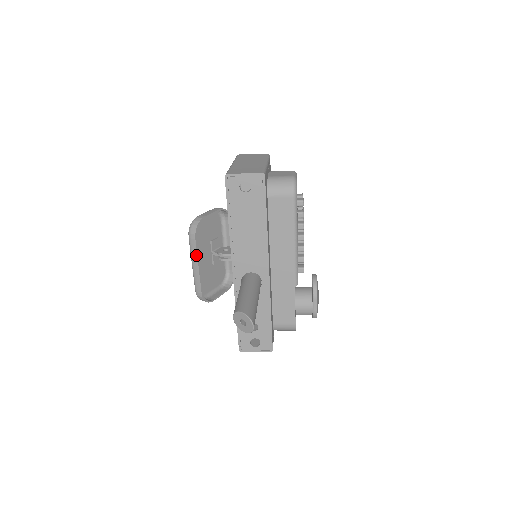
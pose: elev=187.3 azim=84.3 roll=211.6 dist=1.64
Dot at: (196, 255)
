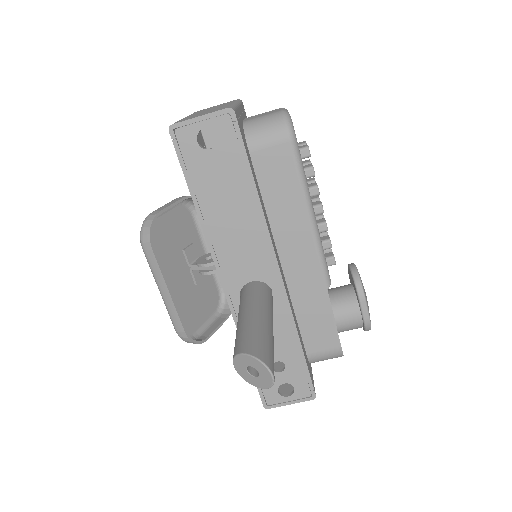
Dot at: (160, 274)
